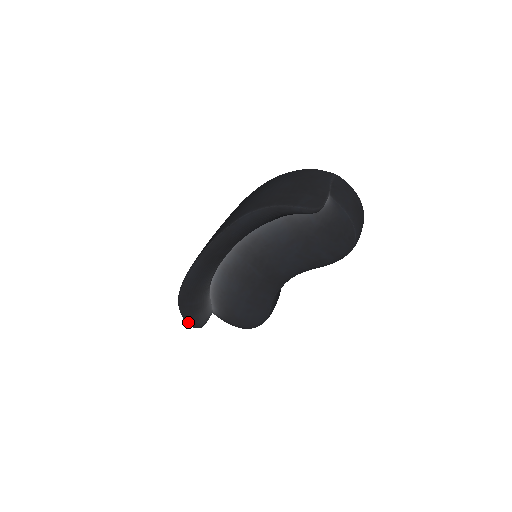
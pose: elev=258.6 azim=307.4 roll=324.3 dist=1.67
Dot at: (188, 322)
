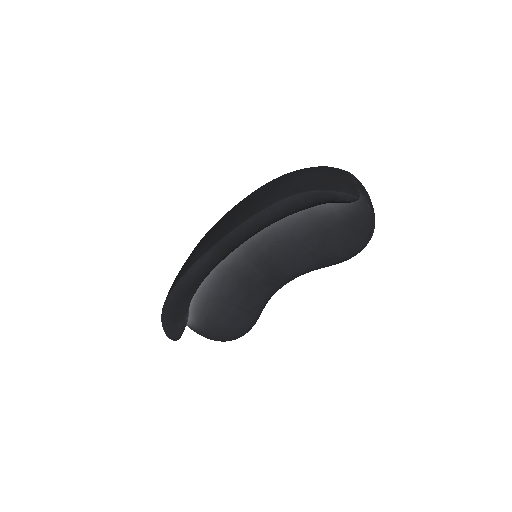
Dot at: (167, 332)
